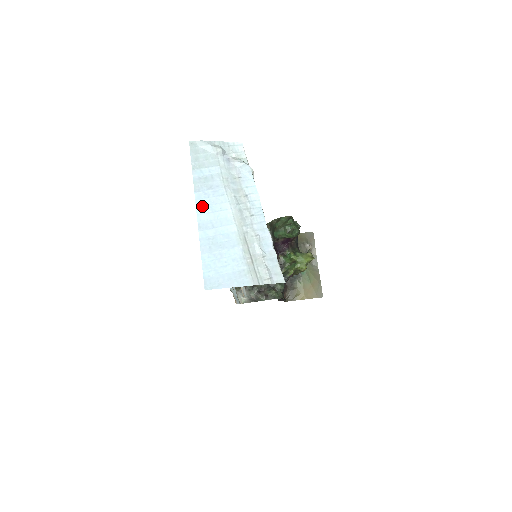
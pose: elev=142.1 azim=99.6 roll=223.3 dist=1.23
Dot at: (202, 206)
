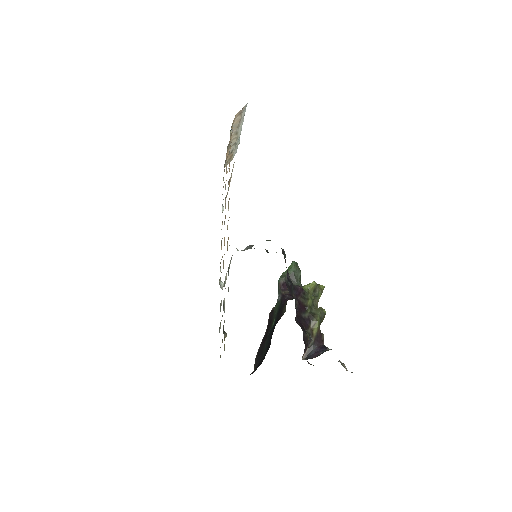
Dot at: occluded
